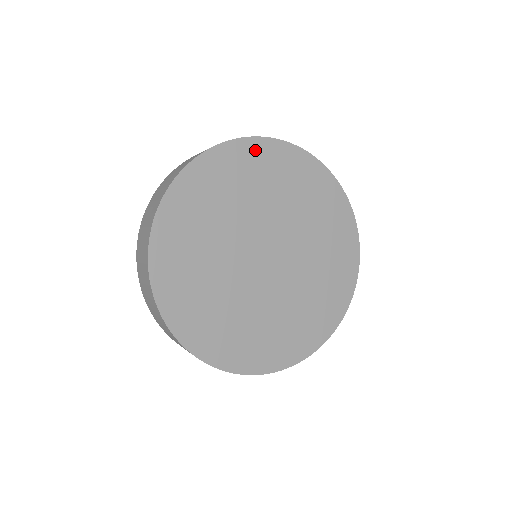
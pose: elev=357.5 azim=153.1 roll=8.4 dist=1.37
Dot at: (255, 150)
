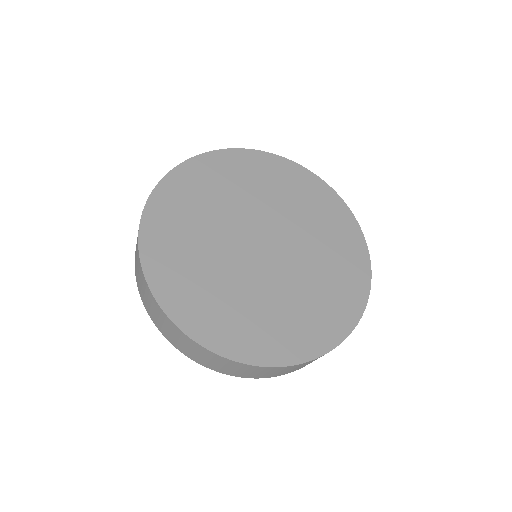
Dot at: (221, 160)
